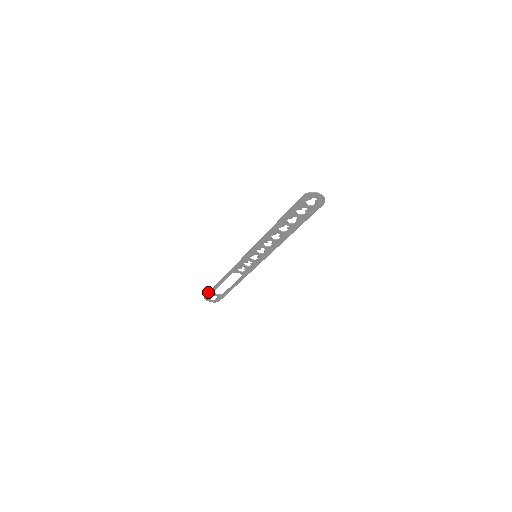
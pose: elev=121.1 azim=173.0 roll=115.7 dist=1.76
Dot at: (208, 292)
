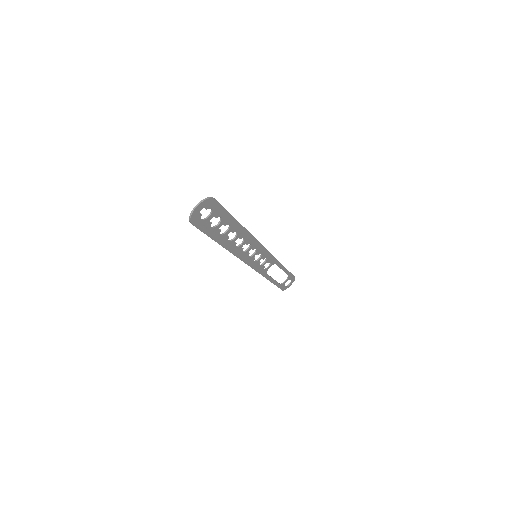
Dot at: occluded
